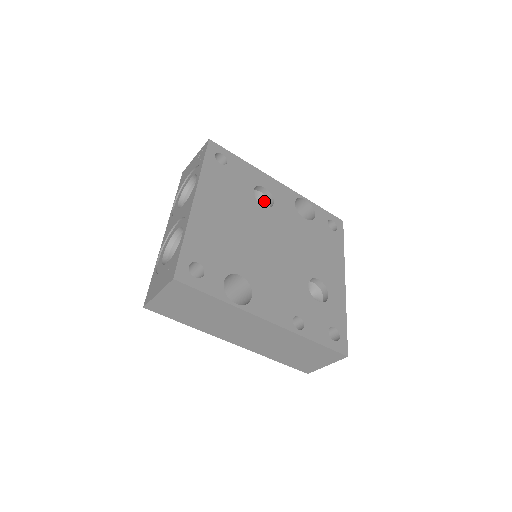
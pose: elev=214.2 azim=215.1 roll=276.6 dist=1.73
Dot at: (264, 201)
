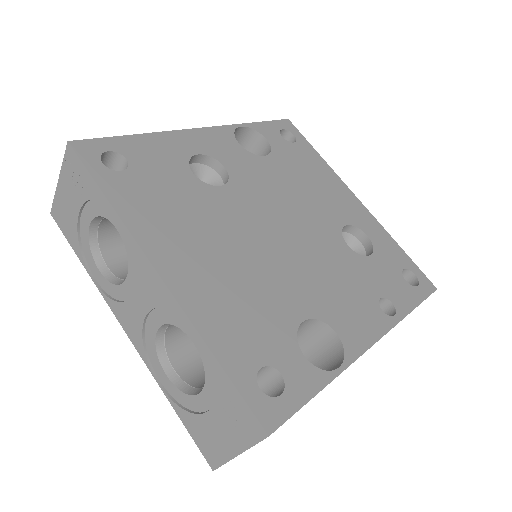
Dot at: (206, 173)
